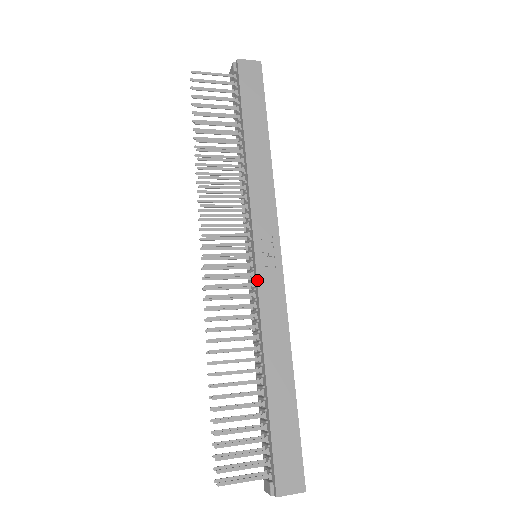
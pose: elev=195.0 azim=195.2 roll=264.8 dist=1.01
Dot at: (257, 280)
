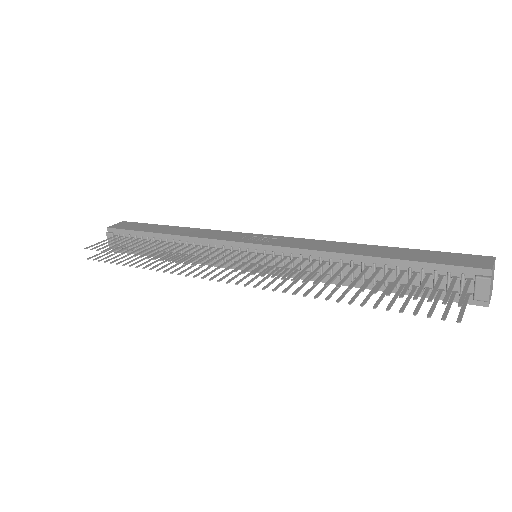
Dot at: (275, 246)
